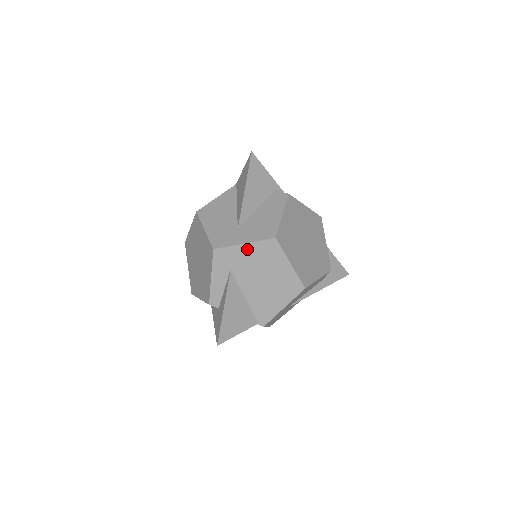
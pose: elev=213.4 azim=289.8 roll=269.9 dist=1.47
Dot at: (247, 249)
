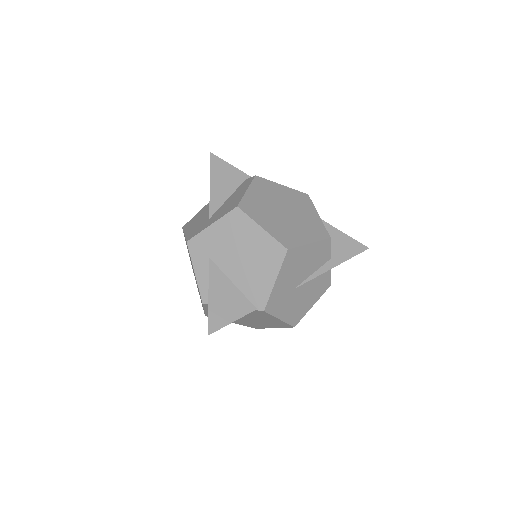
Dot at: (216, 229)
